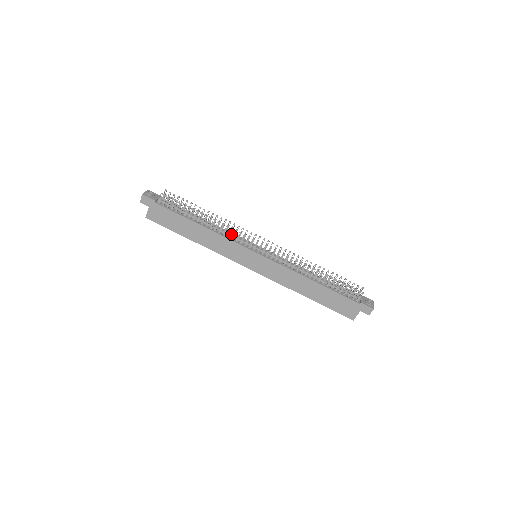
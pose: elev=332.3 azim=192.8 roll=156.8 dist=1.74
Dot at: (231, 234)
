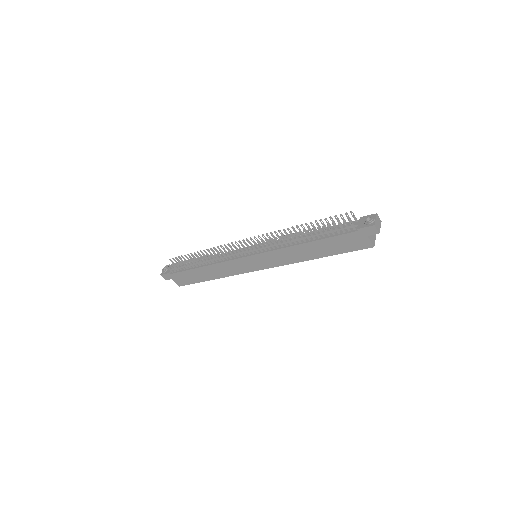
Dot at: (226, 255)
